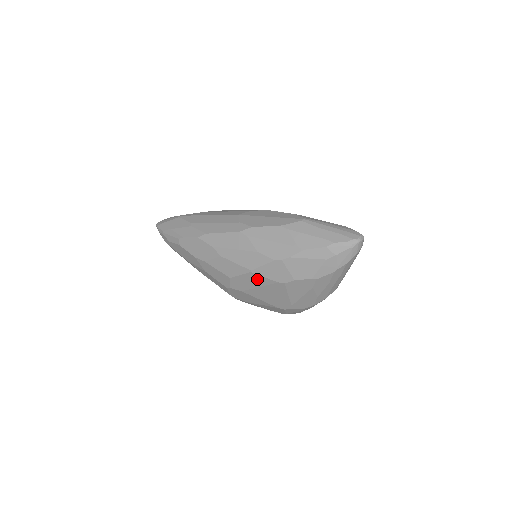
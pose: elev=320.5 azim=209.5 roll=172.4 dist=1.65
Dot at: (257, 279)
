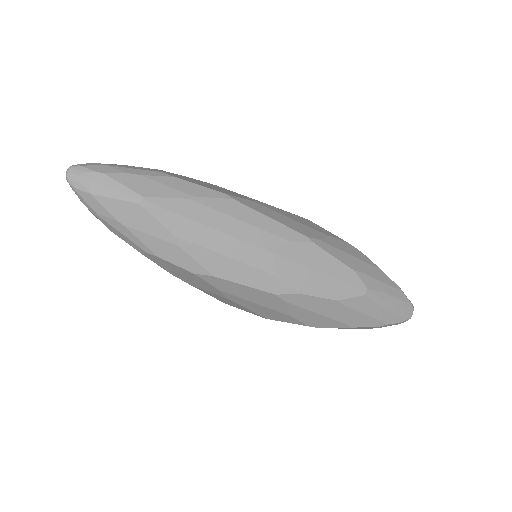
Dot at: occluded
